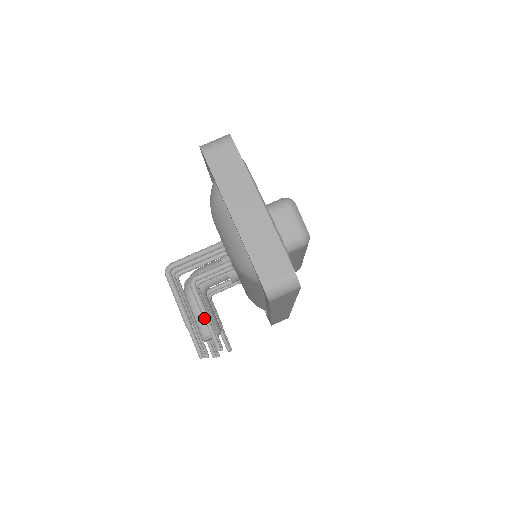
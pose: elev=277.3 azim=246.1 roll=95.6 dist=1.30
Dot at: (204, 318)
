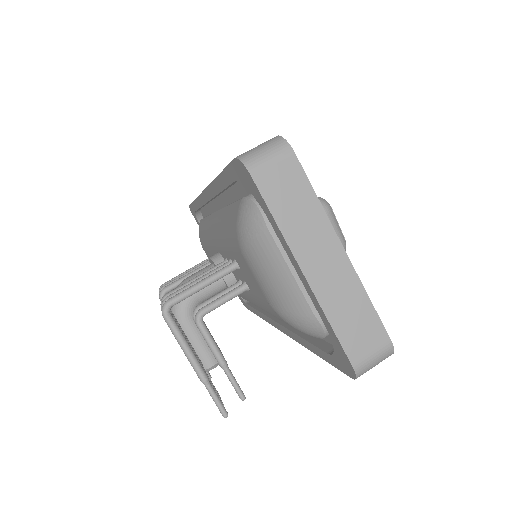
Dot at: (220, 364)
